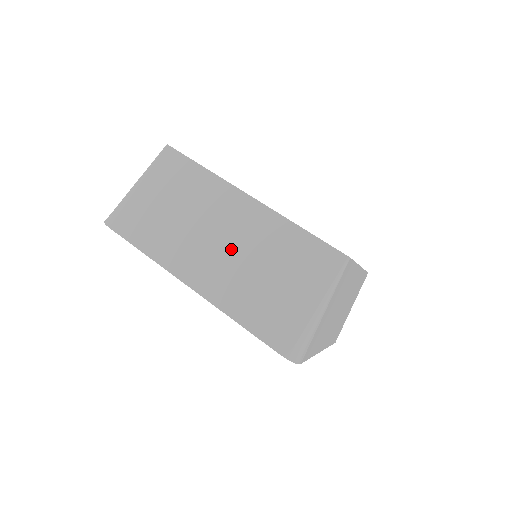
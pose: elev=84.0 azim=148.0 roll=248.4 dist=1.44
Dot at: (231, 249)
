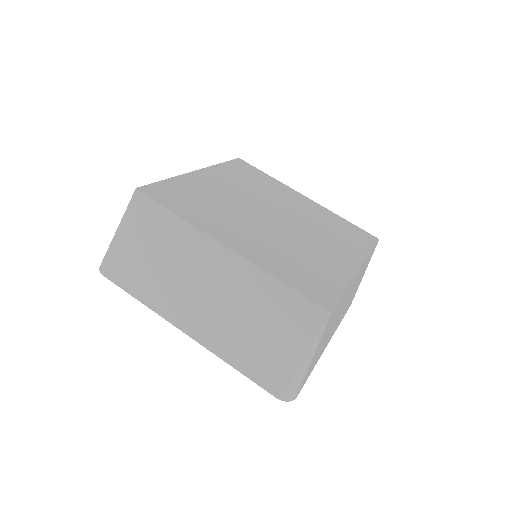
Dot at: (218, 301)
